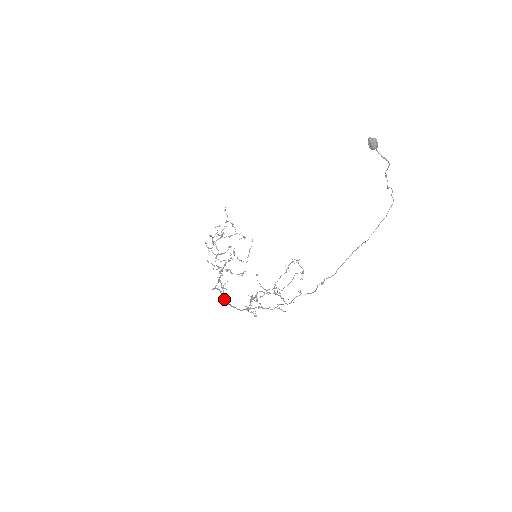
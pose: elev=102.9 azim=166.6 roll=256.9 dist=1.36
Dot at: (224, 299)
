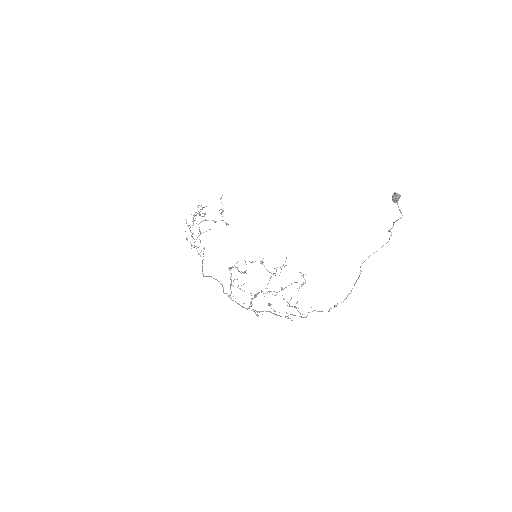
Dot at: occluded
